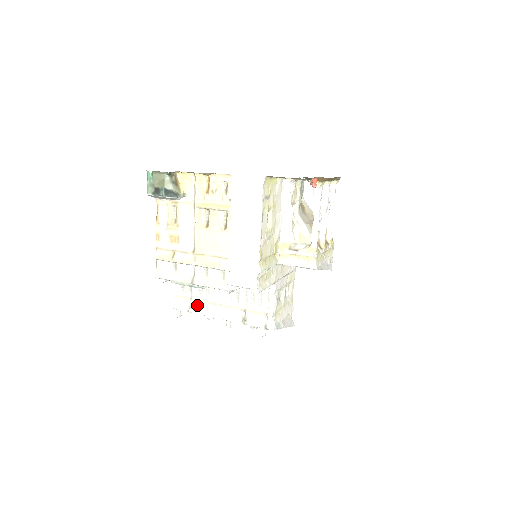
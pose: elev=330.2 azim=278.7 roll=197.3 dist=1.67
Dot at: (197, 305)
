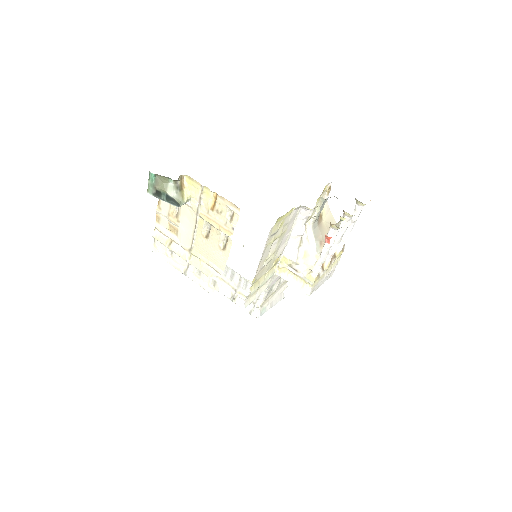
Dot at: occluded
